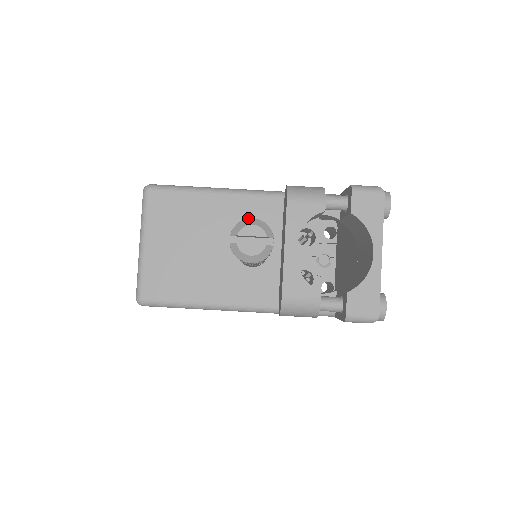
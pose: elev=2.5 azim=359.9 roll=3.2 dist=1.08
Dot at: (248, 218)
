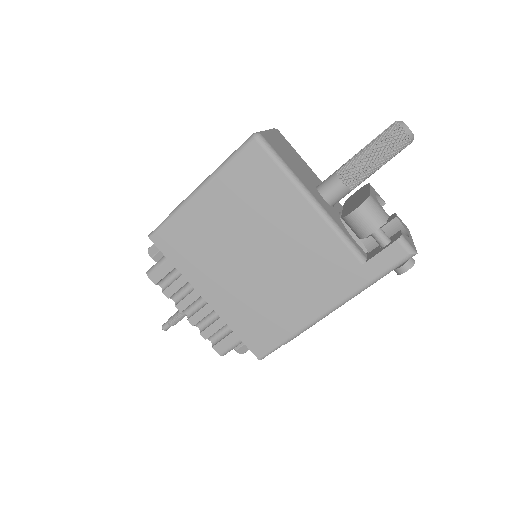
Dot at: occluded
